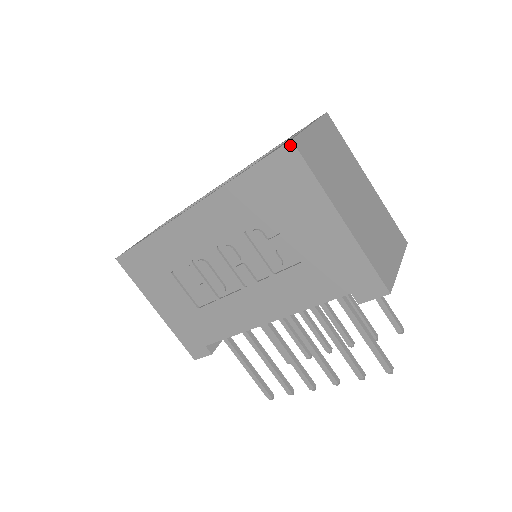
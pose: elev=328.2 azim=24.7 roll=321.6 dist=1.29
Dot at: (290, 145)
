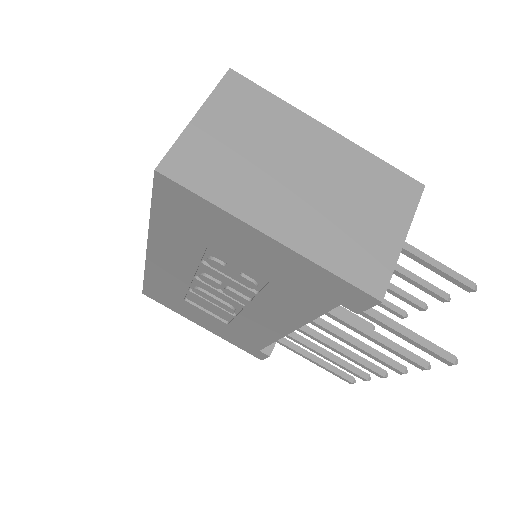
Dot at: (158, 176)
